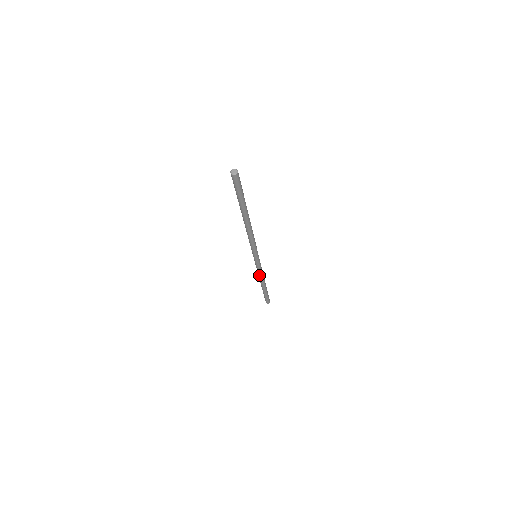
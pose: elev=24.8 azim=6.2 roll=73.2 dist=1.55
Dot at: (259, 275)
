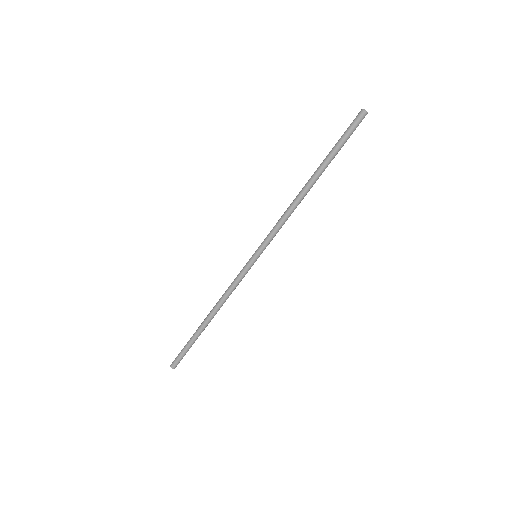
Dot at: (225, 294)
